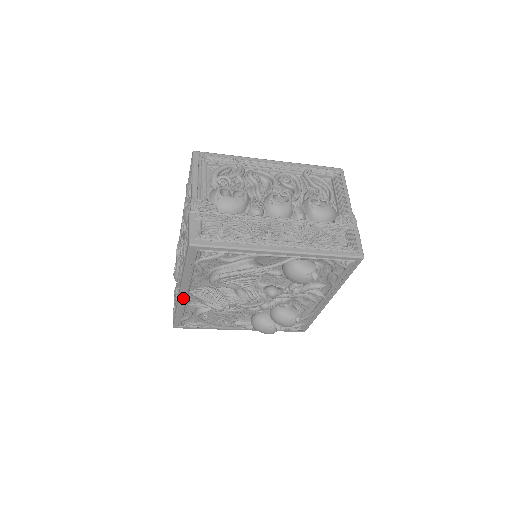
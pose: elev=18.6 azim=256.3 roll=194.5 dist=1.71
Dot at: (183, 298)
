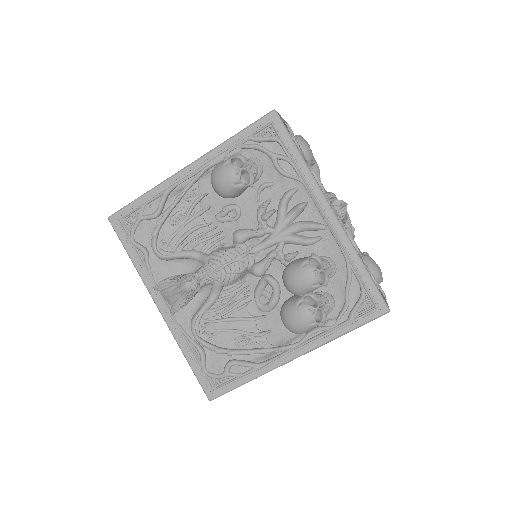
Dot at: (168, 318)
